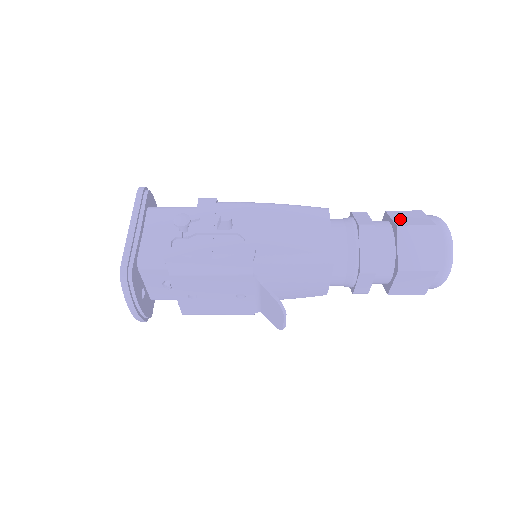
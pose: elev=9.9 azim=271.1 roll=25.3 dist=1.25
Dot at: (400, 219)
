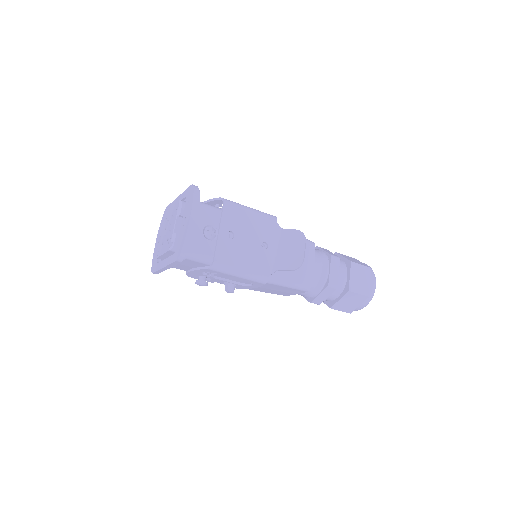
Dot at: occluded
